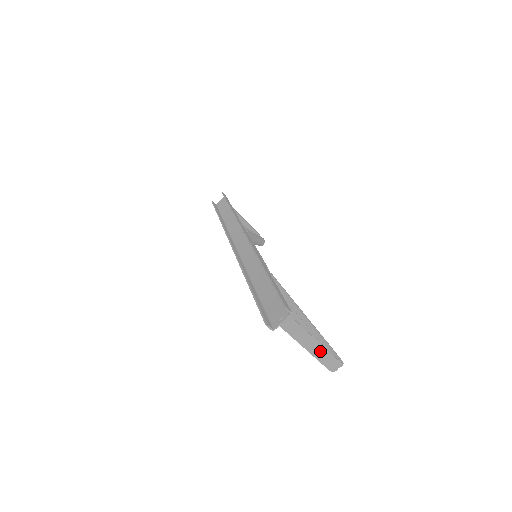
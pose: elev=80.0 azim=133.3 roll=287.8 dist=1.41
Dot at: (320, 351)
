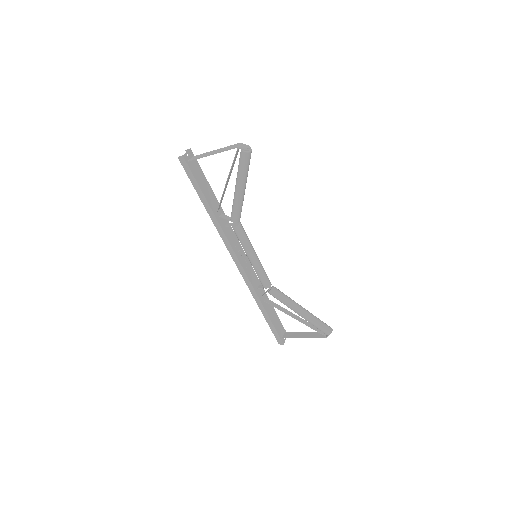
Dot at: (223, 149)
